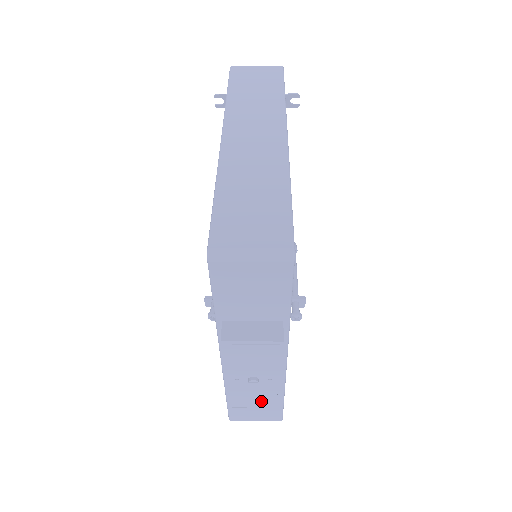
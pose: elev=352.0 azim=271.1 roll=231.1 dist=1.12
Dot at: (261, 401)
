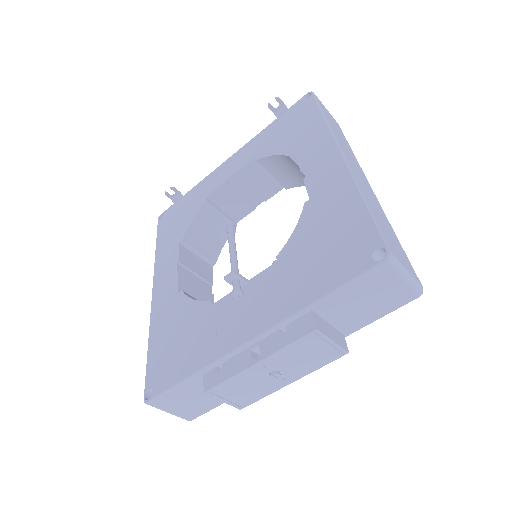
Dot at: (242, 396)
